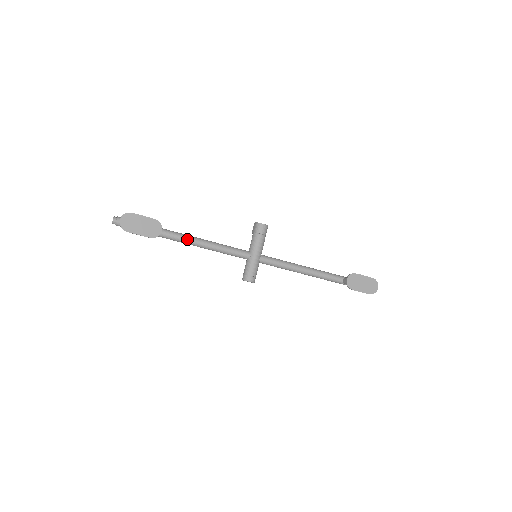
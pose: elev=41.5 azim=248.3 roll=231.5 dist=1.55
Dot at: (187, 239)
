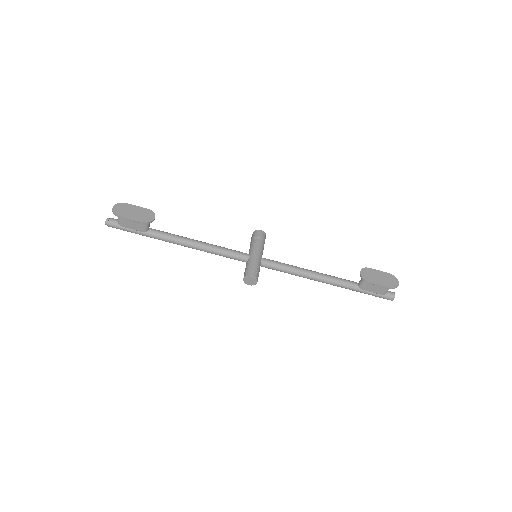
Dot at: (181, 238)
